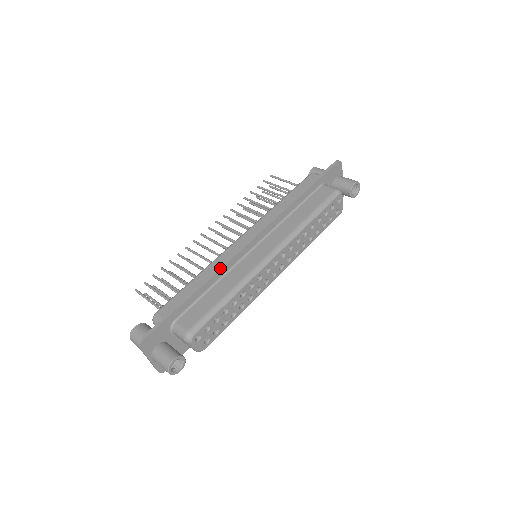
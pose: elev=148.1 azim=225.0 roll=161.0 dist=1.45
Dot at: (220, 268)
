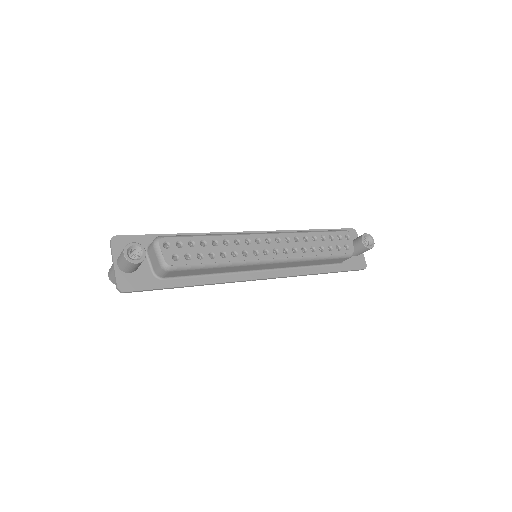
Dot at: (213, 232)
